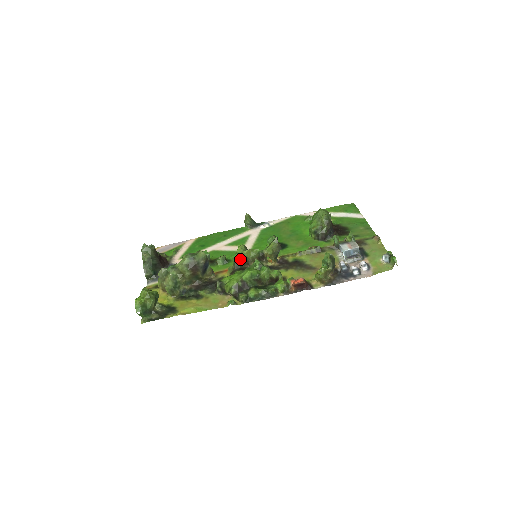
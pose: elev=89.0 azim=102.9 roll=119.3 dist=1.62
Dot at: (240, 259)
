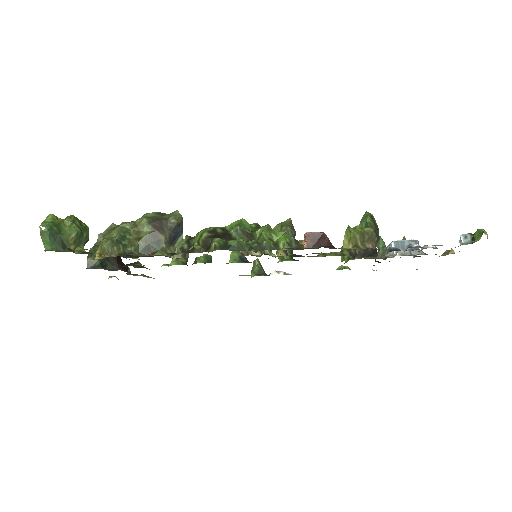
Dot at: occluded
